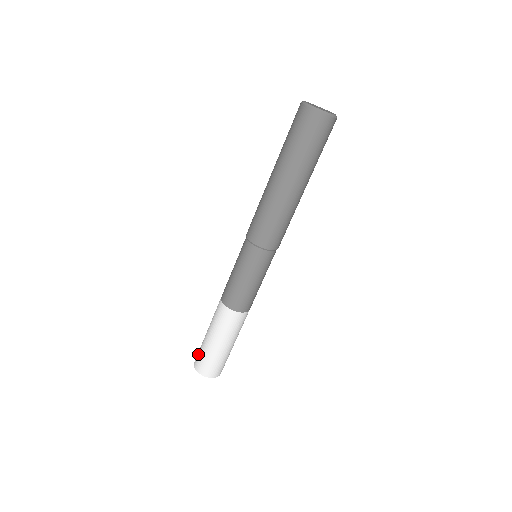
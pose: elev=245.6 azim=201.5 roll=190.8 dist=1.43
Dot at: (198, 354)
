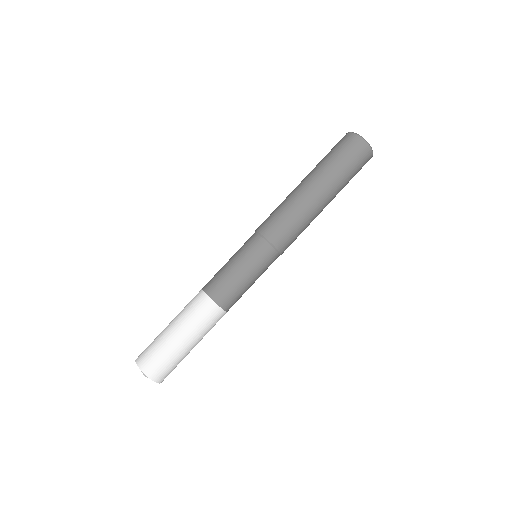
Dot at: (148, 346)
